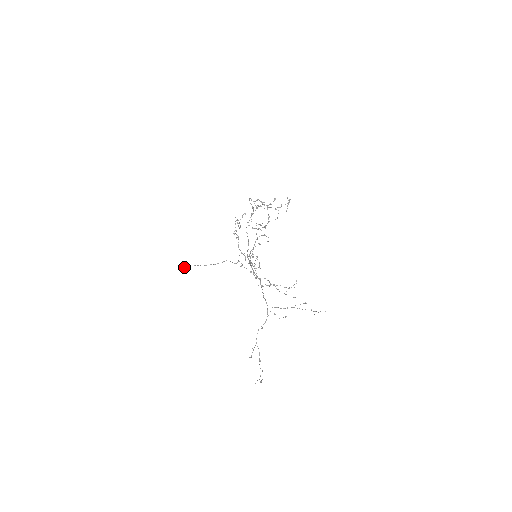
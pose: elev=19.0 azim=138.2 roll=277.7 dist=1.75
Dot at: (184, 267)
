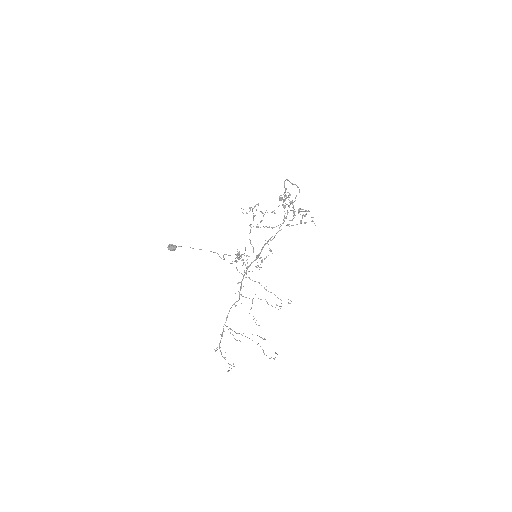
Dot at: (168, 246)
